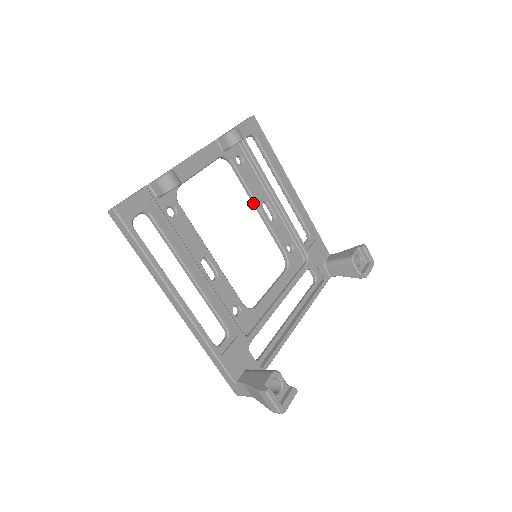
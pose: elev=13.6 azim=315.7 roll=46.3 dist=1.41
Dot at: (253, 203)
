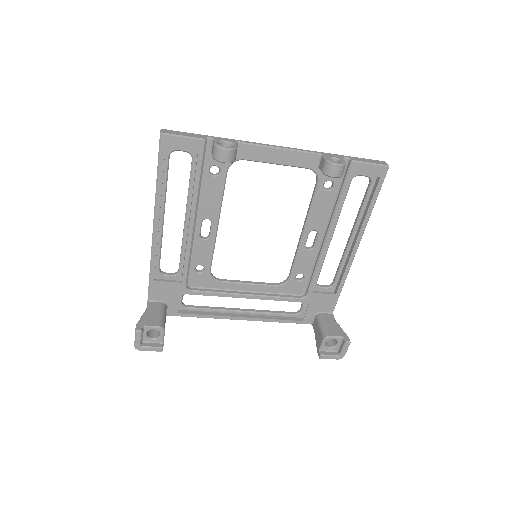
Dot at: (304, 223)
